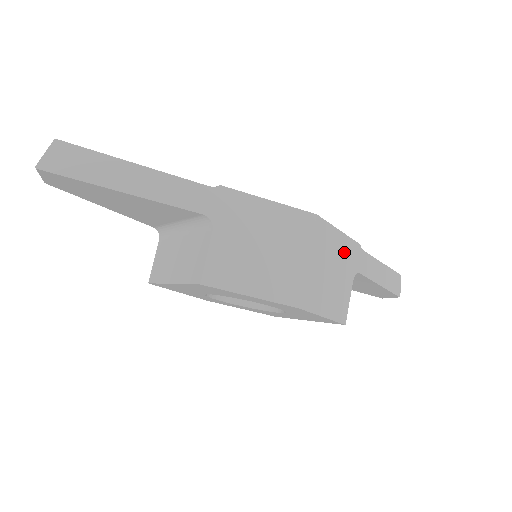
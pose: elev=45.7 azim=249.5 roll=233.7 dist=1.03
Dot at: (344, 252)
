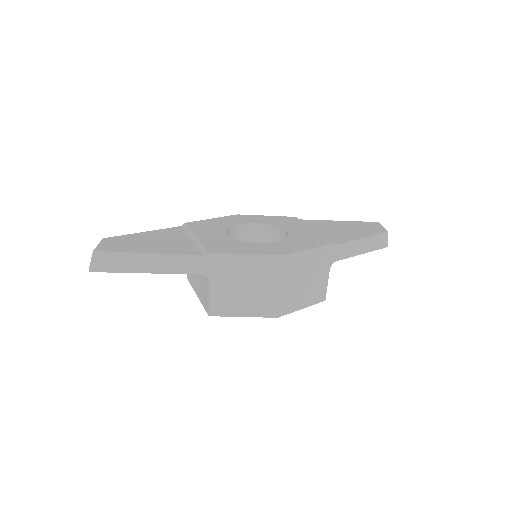
Dot at: (317, 259)
